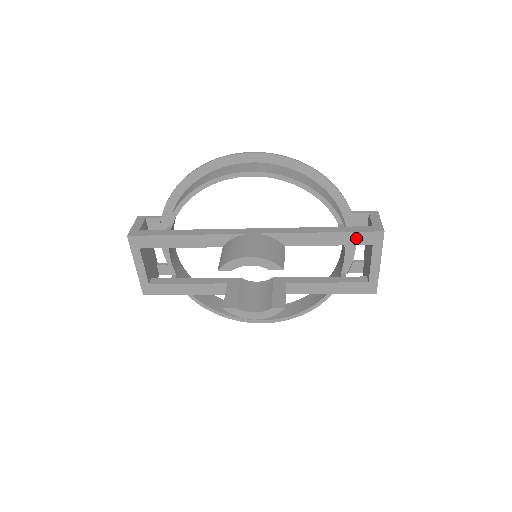
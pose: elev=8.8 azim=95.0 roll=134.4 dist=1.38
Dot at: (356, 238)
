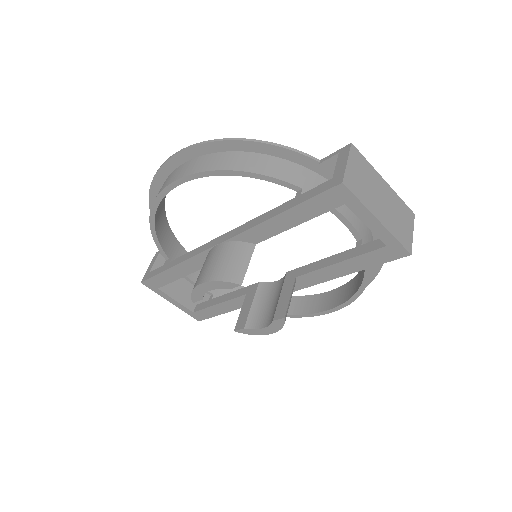
Dot at: (317, 205)
